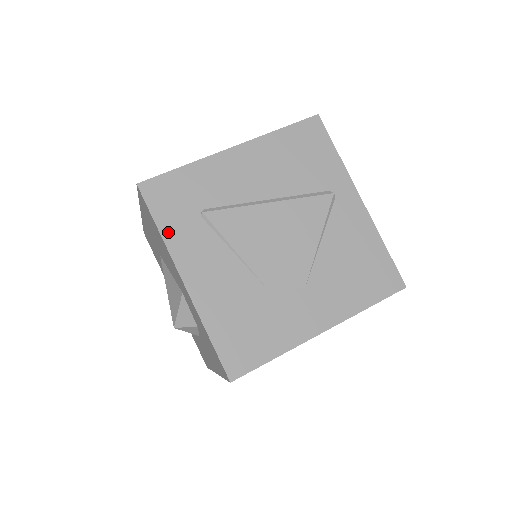
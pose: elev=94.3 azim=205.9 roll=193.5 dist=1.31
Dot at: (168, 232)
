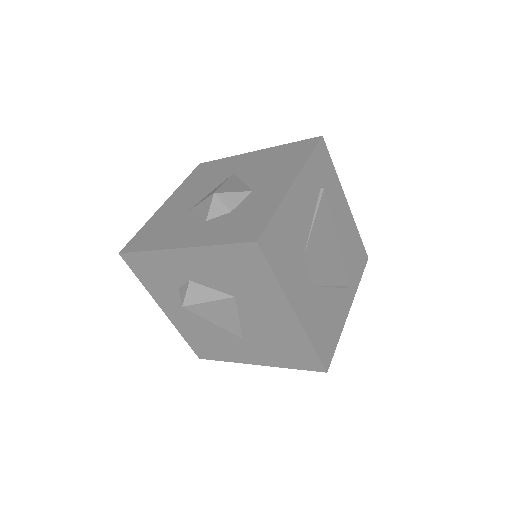
Dot at: (311, 164)
